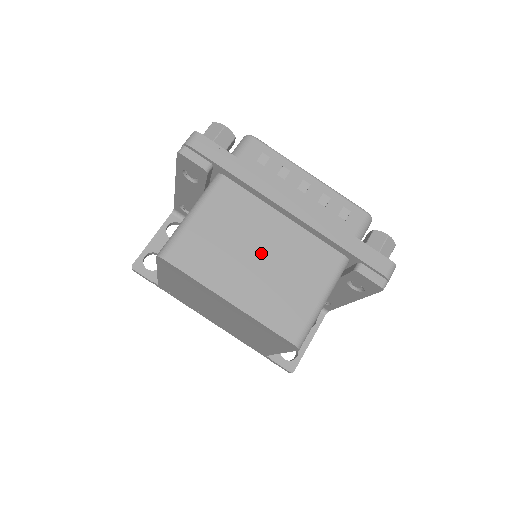
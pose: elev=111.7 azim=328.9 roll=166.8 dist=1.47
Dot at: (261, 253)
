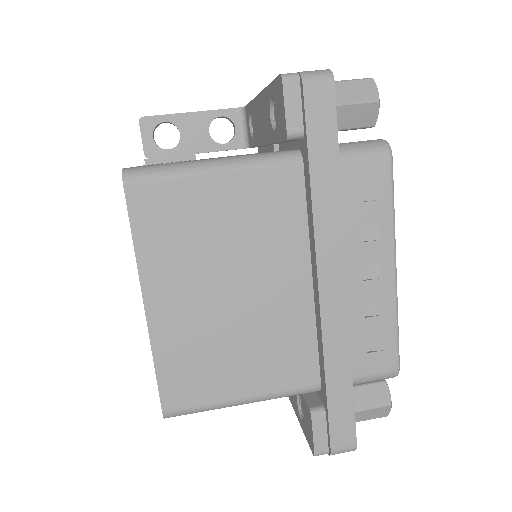
Dot at: (239, 292)
